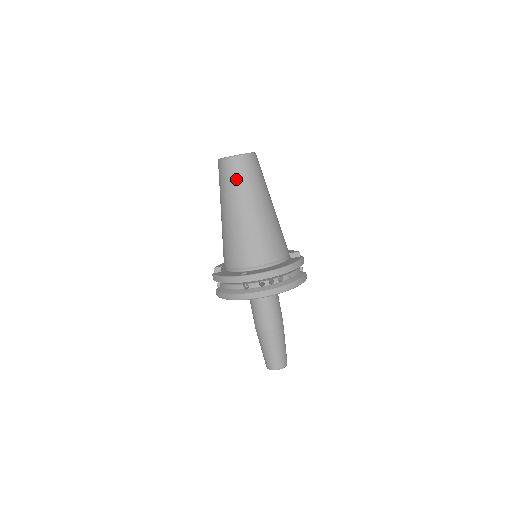
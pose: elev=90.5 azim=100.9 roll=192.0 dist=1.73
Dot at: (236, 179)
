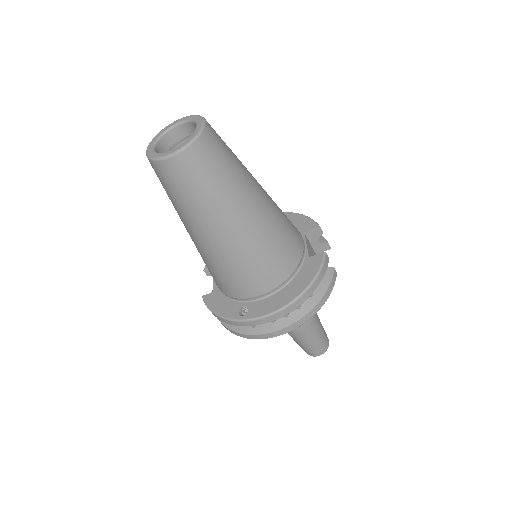
Dot at: (185, 192)
